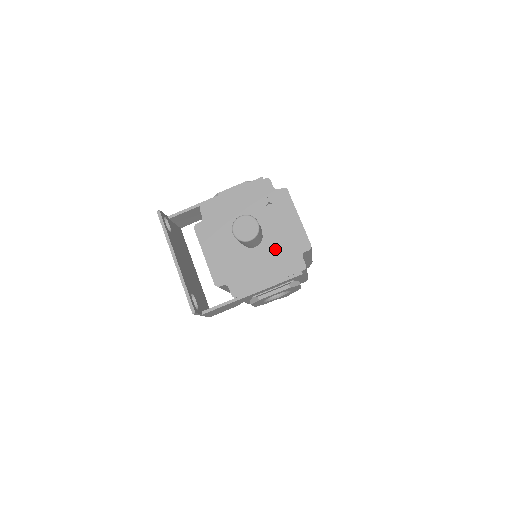
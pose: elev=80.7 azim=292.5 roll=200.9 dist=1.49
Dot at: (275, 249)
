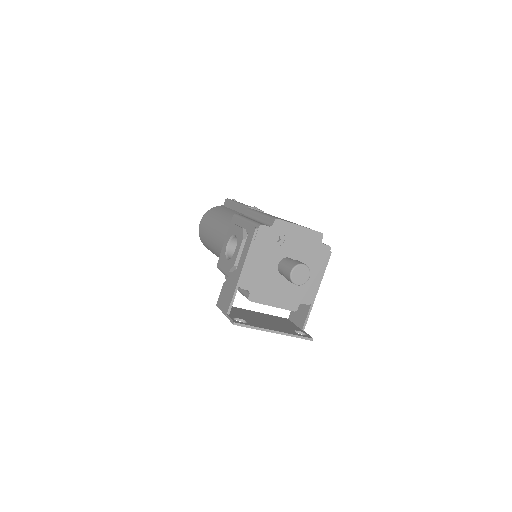
Dot at: (306, 257)
